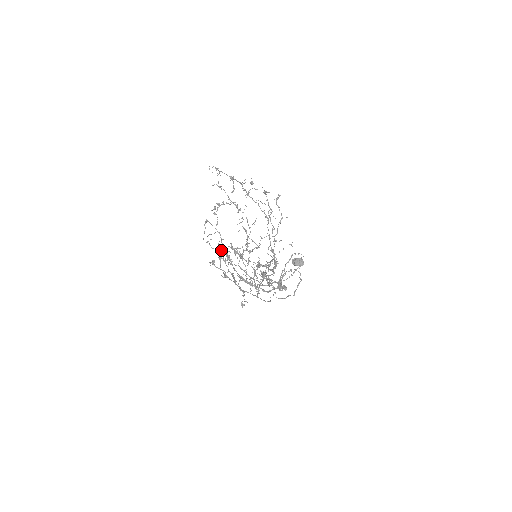
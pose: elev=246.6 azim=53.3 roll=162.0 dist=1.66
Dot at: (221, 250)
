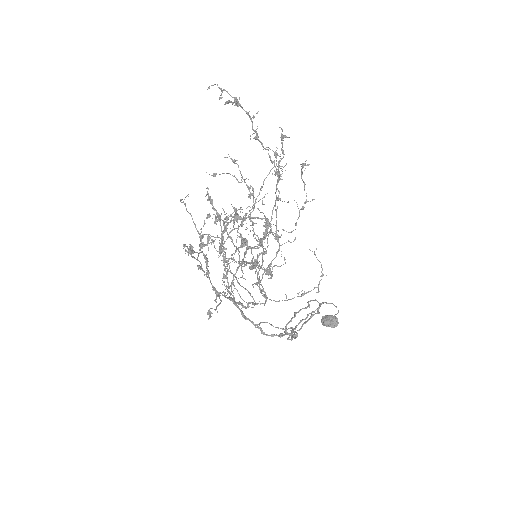
Dot at: (225, 277)
